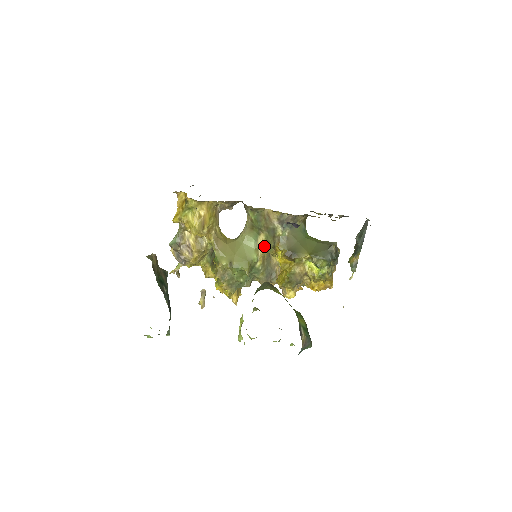
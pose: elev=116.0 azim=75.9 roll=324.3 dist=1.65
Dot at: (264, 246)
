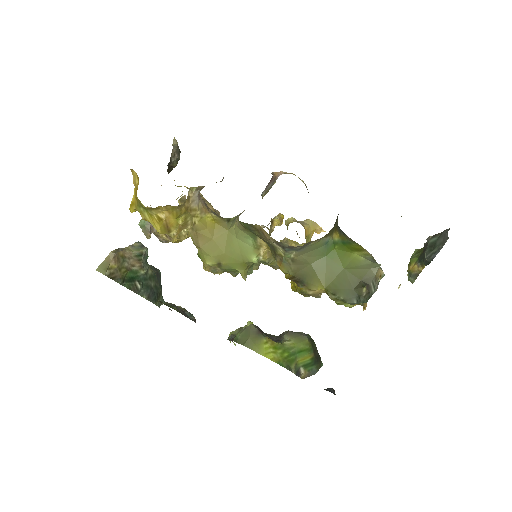
Dot at: (267, 246)
